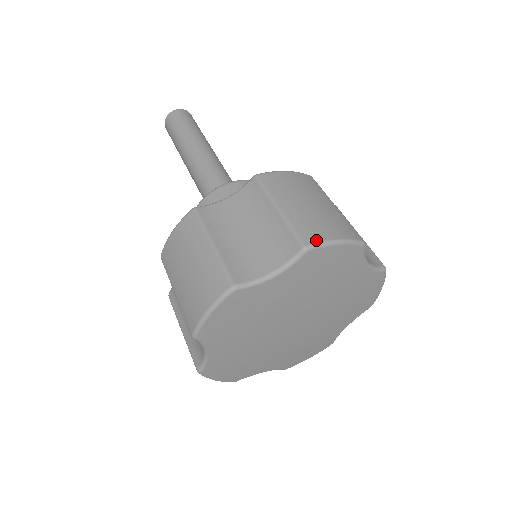
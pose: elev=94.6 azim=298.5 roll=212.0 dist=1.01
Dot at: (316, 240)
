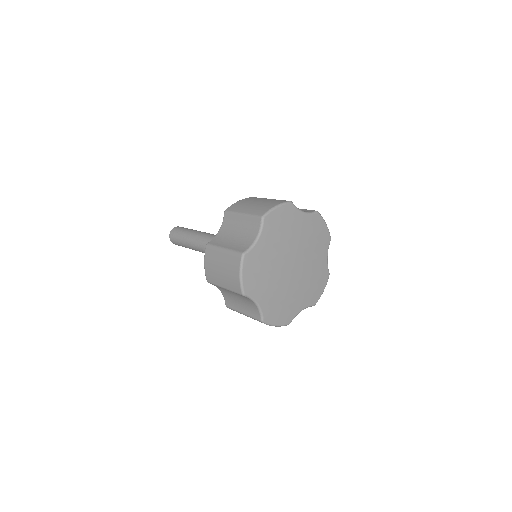
Dot at: (265, 211)
